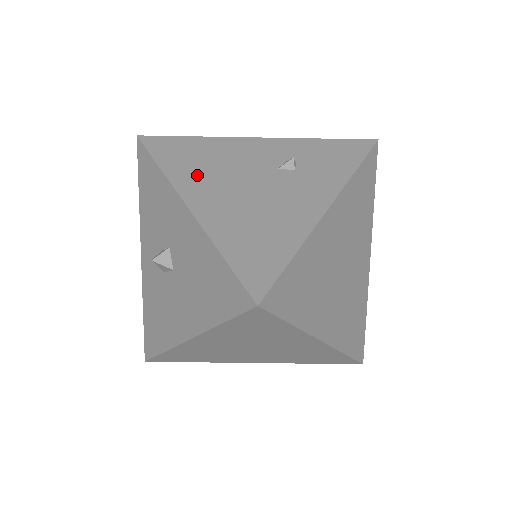
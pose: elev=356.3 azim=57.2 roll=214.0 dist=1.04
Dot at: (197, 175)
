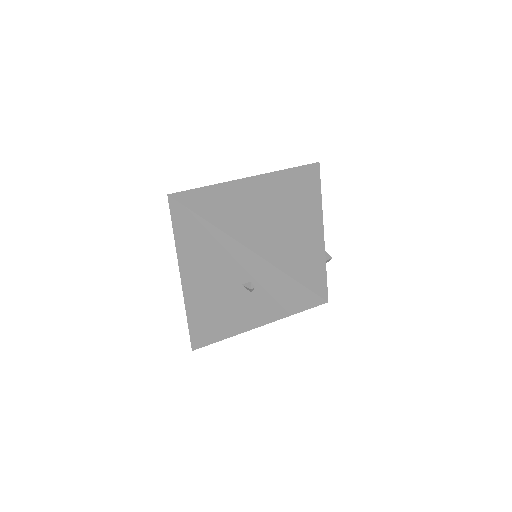
Dot at: (193, 260)
